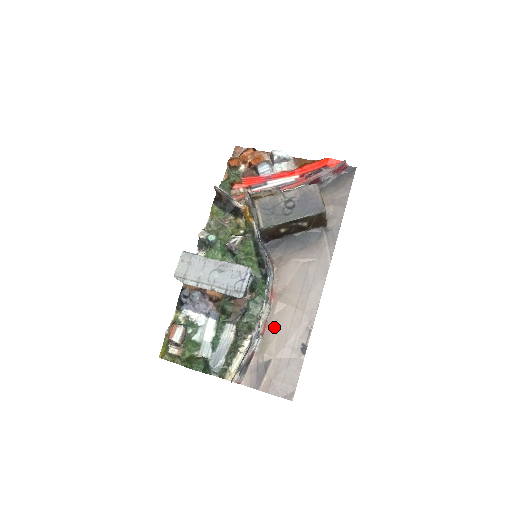
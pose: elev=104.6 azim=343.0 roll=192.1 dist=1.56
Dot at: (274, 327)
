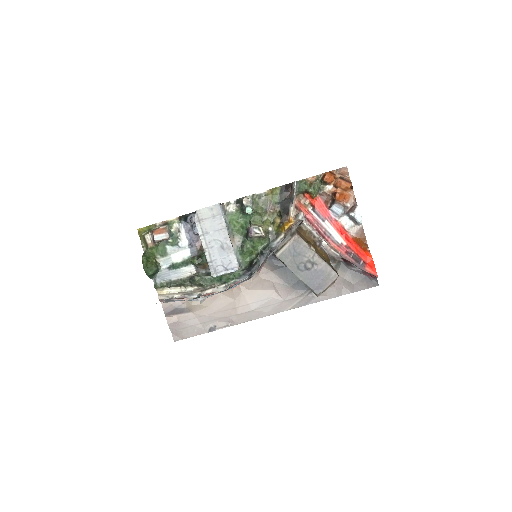
Dot at: (214, 300)
